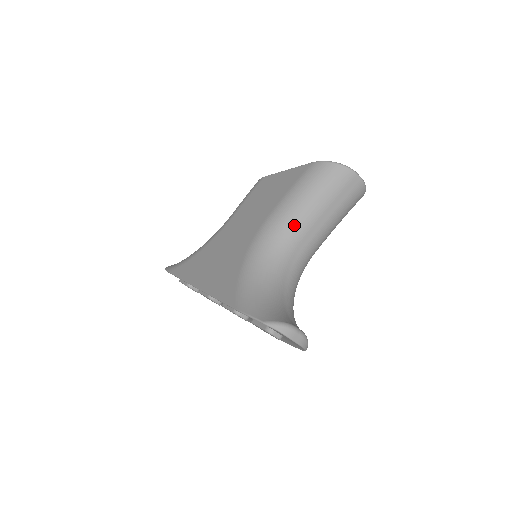
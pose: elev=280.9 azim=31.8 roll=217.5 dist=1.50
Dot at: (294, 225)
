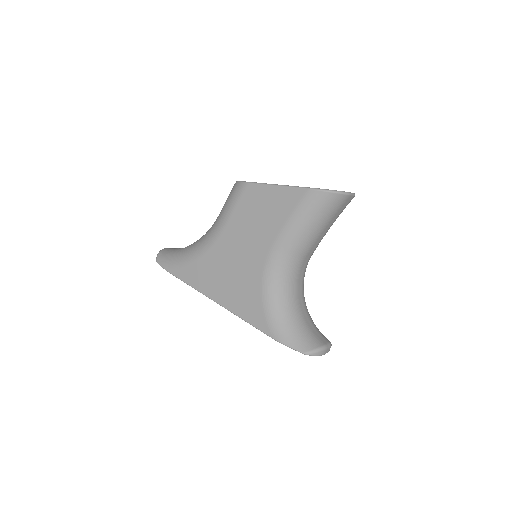
Dot at: (300, 250)
